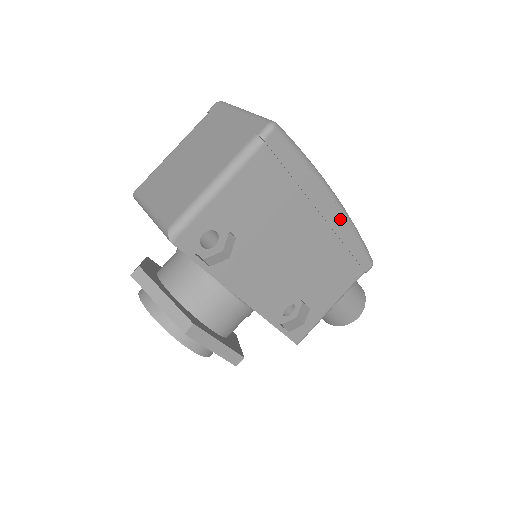
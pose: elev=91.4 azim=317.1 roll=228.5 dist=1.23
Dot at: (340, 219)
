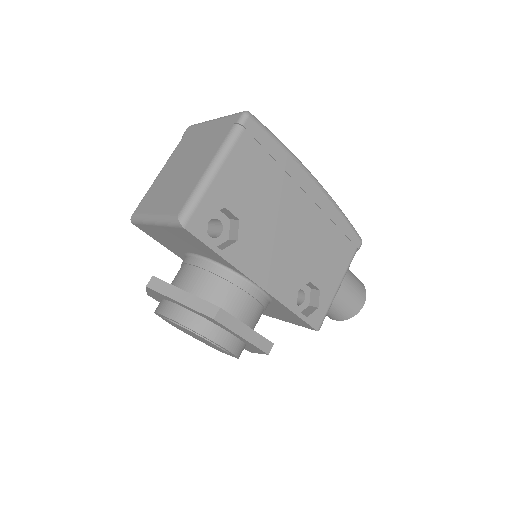
Dot at: (323, 197)
